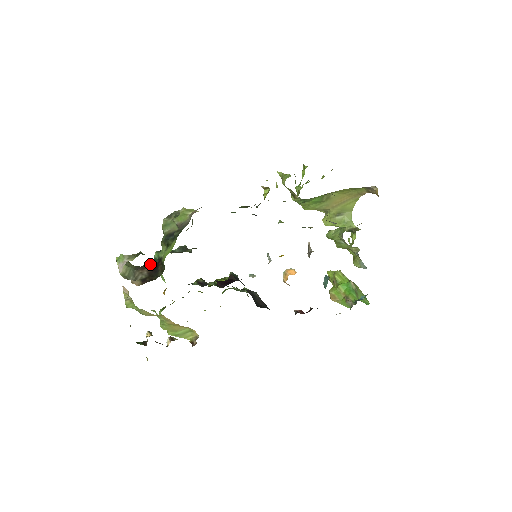
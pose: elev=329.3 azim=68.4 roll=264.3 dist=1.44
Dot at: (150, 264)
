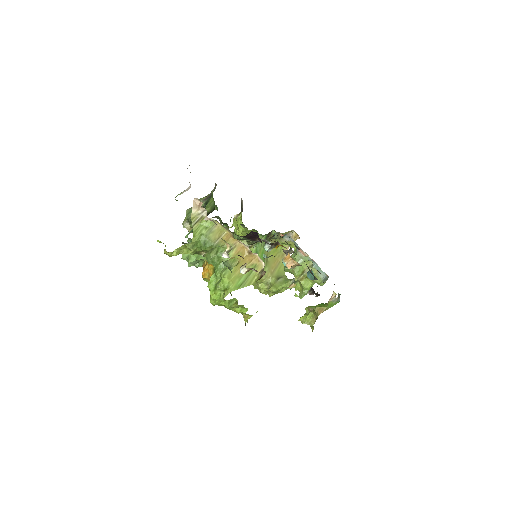
Dot at: occluded
